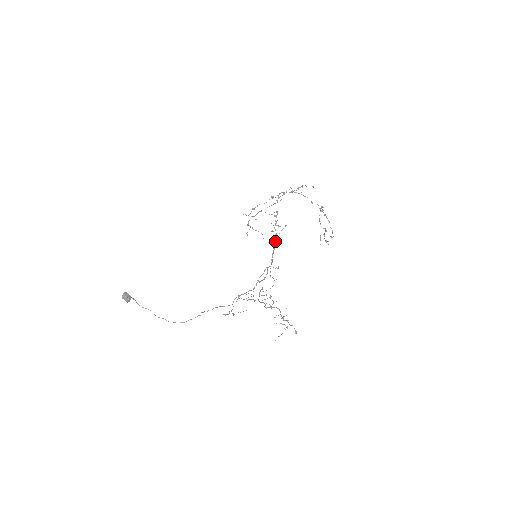
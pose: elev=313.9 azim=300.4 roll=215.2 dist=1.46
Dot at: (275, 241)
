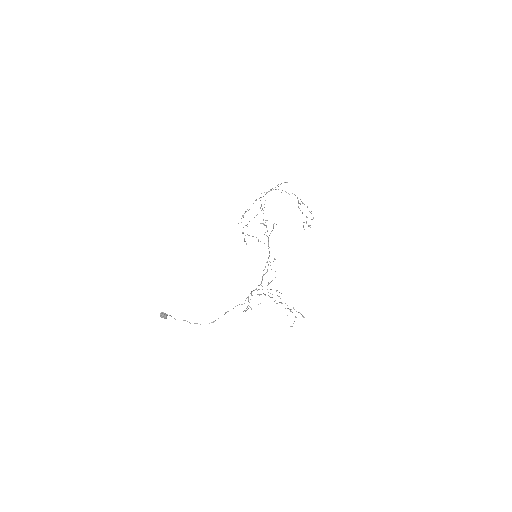
Dot at: (268, 241)
